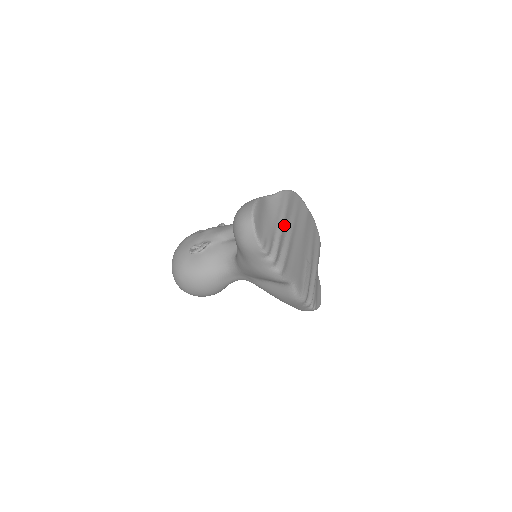
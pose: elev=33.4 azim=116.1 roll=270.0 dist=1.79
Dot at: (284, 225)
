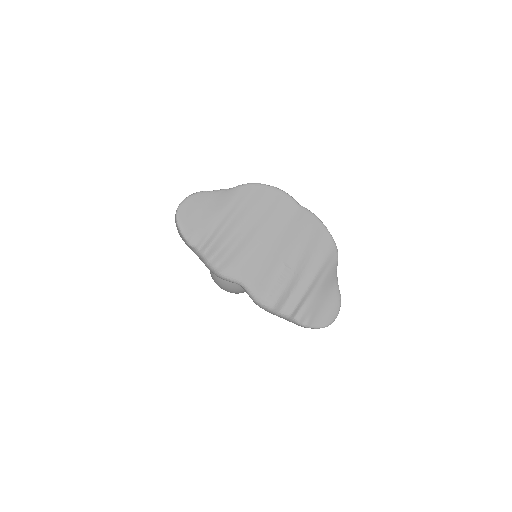
Dot at: (234, 220)
